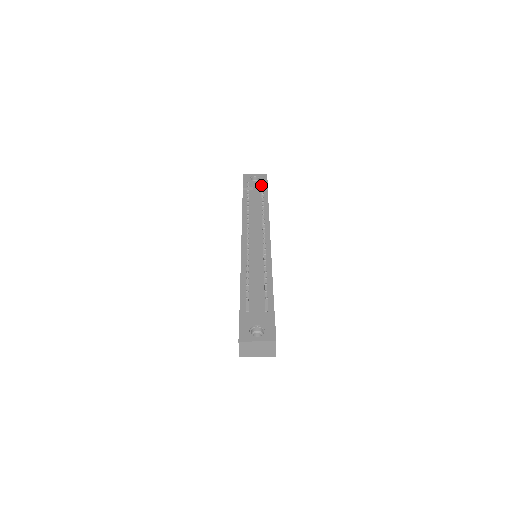
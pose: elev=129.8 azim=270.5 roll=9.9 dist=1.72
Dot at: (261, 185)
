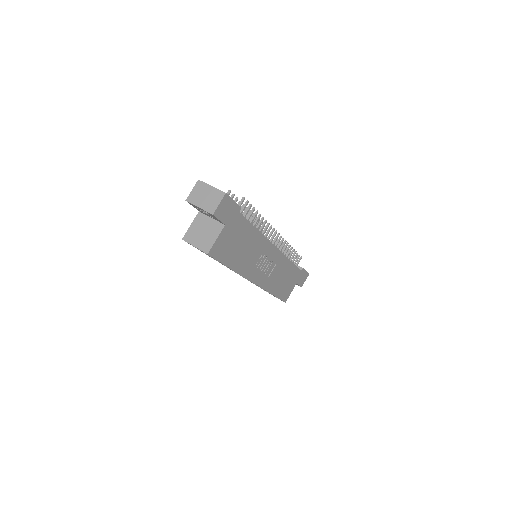
Dot at: (299, 258)
